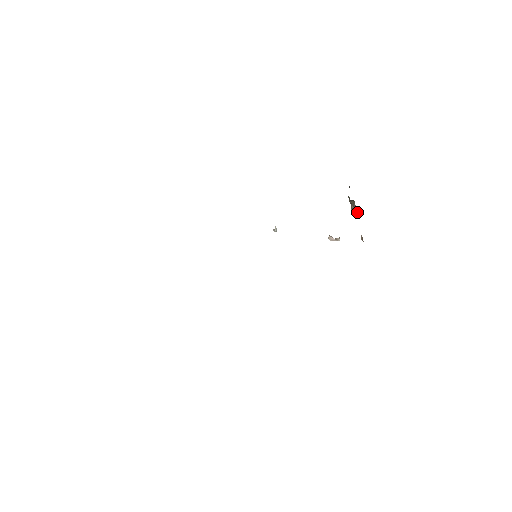
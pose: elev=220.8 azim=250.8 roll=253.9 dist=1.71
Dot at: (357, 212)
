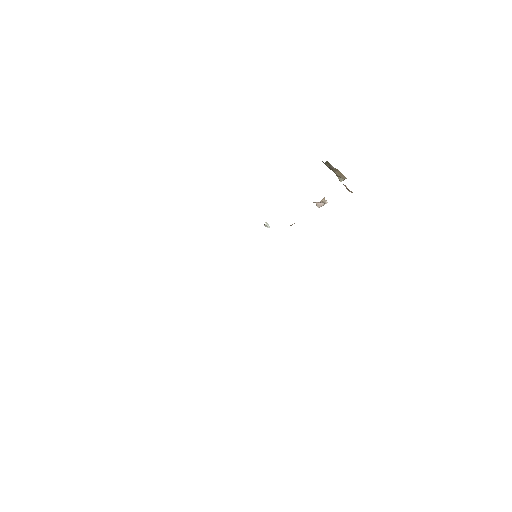
Dot at: (344, 176)
